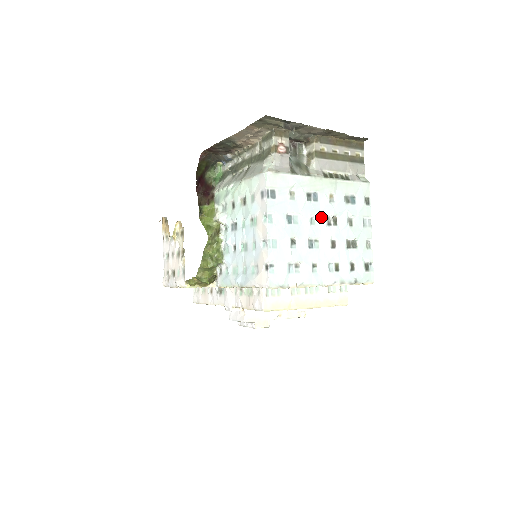
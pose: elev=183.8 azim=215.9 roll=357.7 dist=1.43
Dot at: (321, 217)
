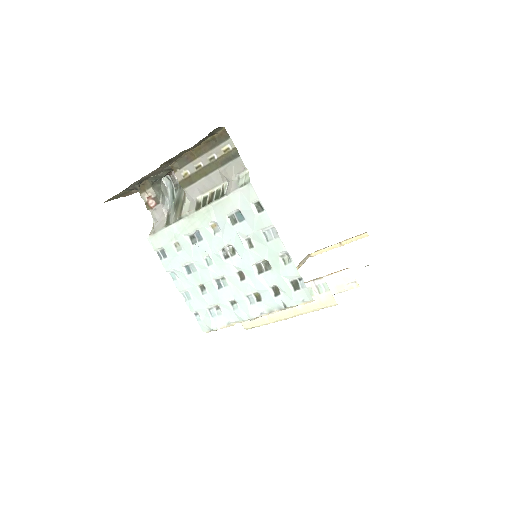
Dot at: (214, 254)
